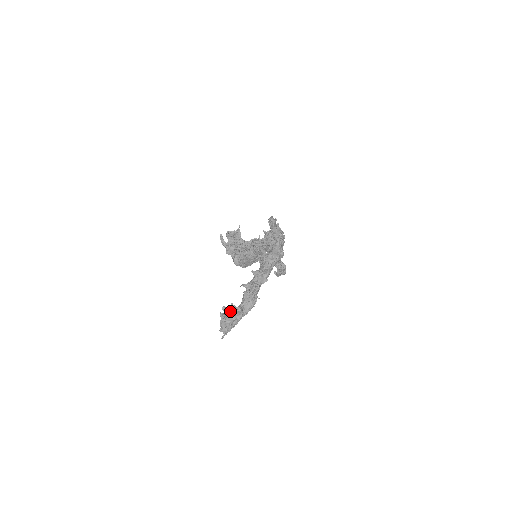
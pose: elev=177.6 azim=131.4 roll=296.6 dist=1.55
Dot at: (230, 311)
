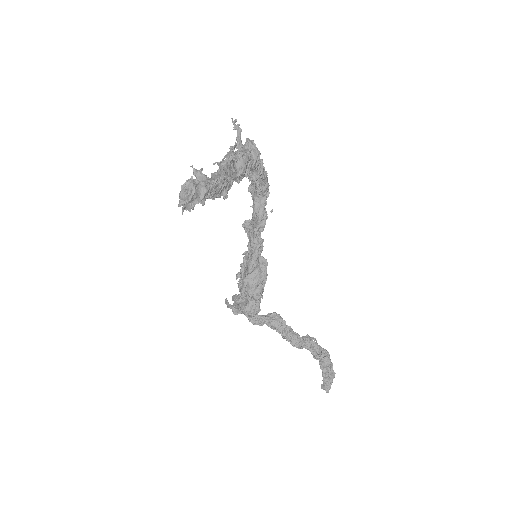
Dot at: (191, 181)
